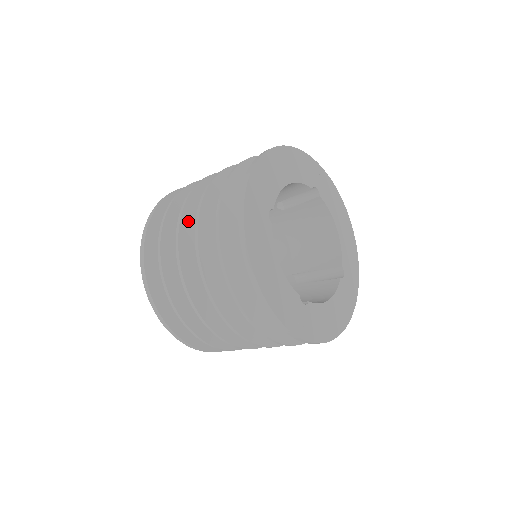
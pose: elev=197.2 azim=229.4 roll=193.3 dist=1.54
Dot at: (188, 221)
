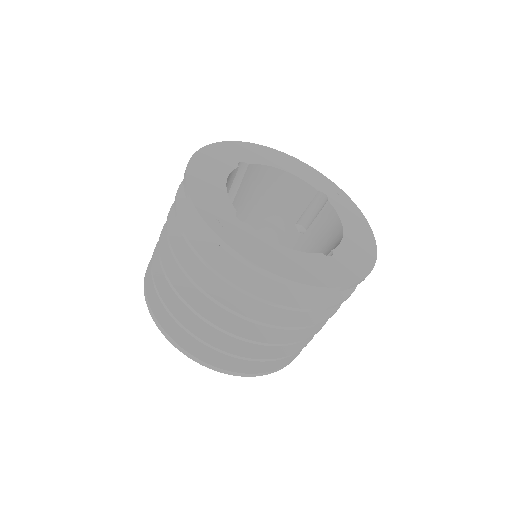
Dot at: occluded
